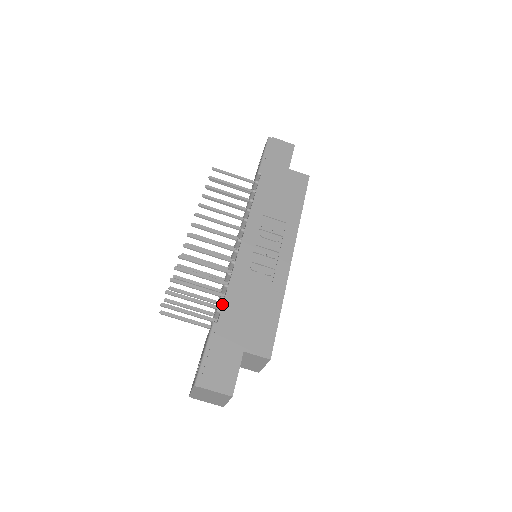
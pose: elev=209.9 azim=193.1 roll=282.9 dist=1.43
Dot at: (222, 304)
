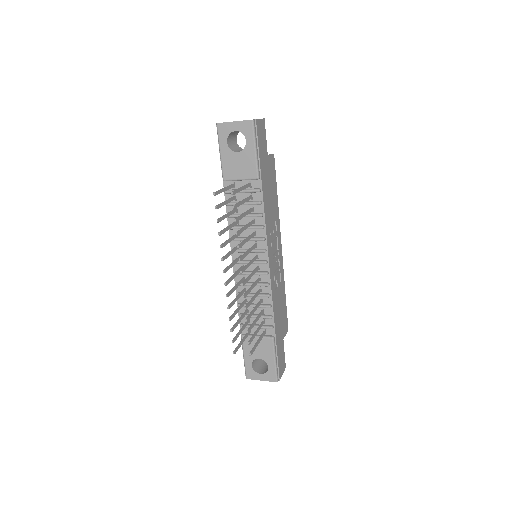
Dot at: (270, 321)
